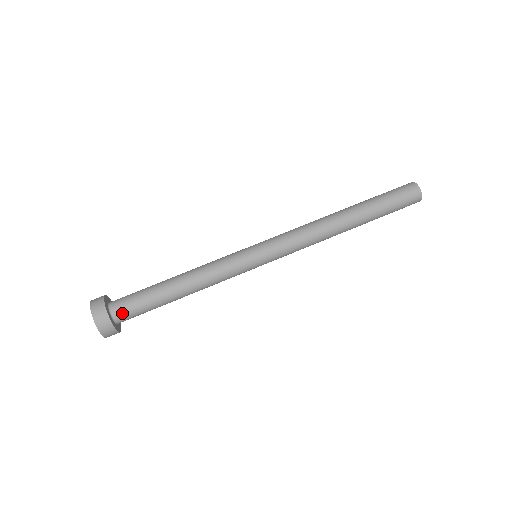
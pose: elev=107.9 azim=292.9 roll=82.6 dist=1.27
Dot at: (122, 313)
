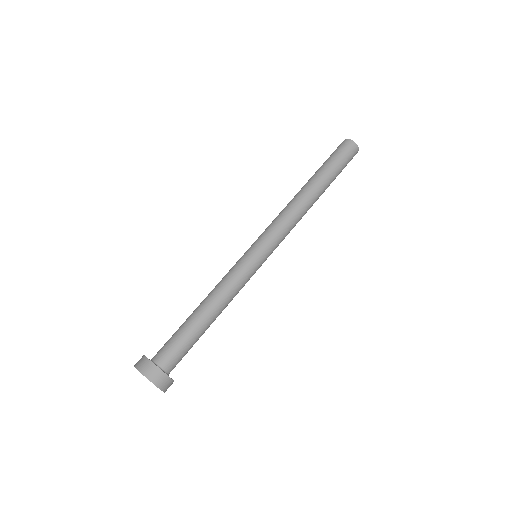
Dot at: (166, 359)
